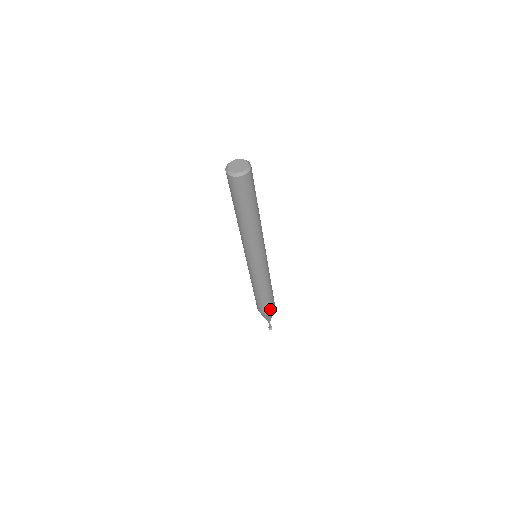
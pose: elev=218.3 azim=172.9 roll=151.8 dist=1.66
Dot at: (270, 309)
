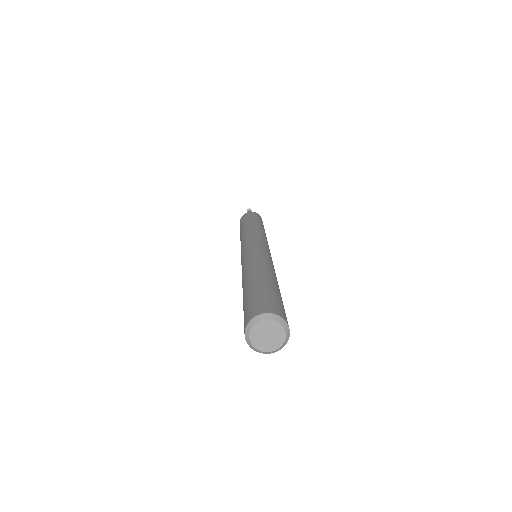
Dot at: occluded
